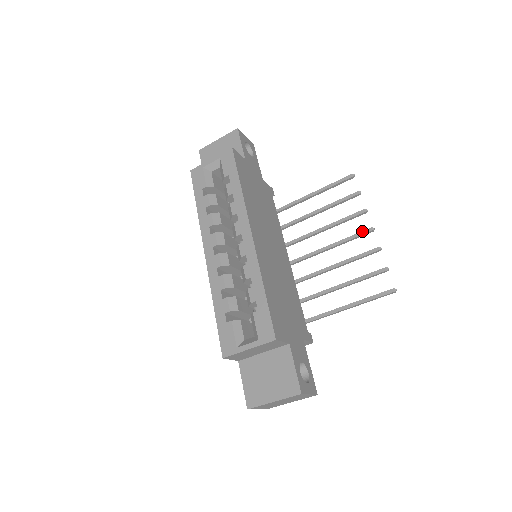
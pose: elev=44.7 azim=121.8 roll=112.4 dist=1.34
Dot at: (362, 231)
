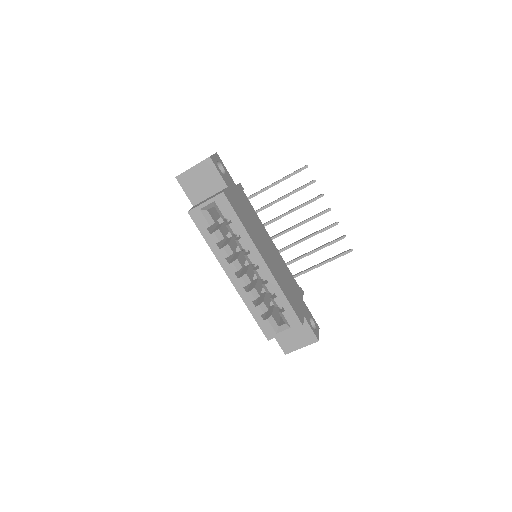
Dot at: (323, 212)
